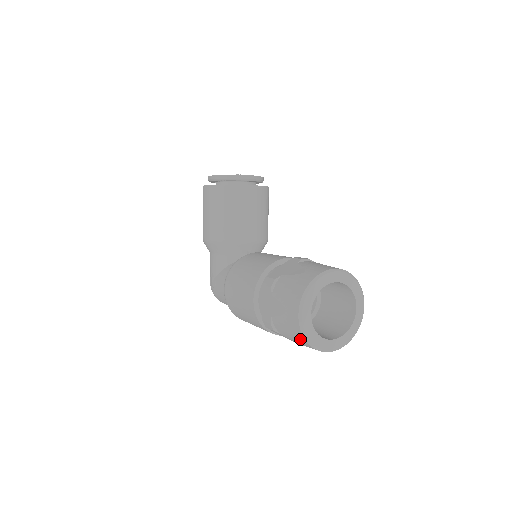
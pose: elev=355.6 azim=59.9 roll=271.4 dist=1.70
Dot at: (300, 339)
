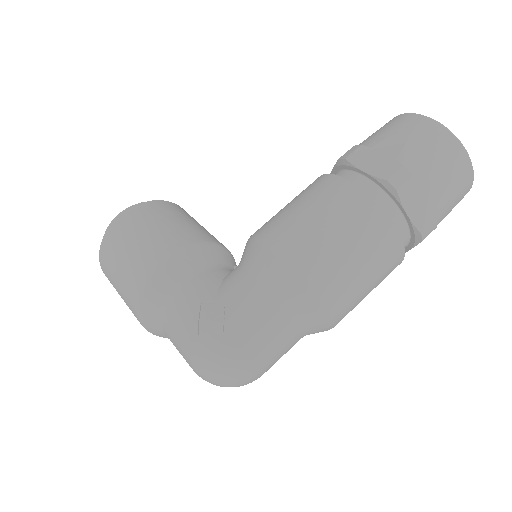
Dot at: (450, 146)
